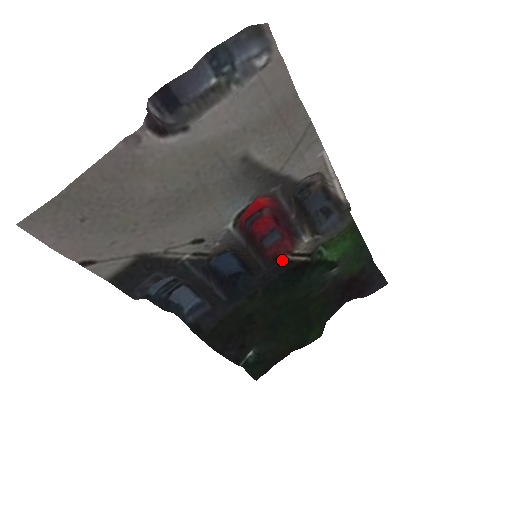
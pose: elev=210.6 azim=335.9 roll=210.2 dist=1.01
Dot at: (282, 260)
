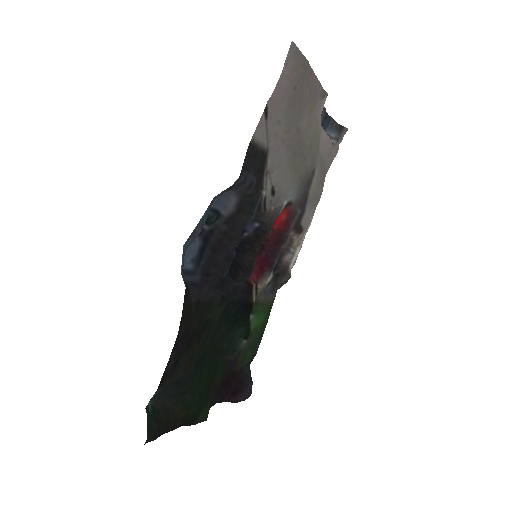
Dot at: (250, 285)
